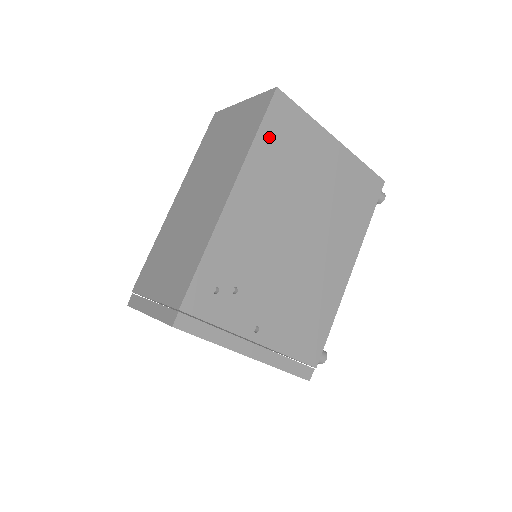
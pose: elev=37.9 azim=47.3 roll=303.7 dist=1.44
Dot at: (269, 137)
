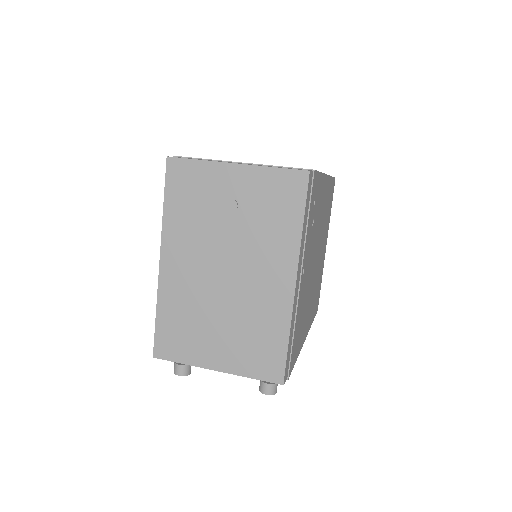
Dot at: (331, 188)
